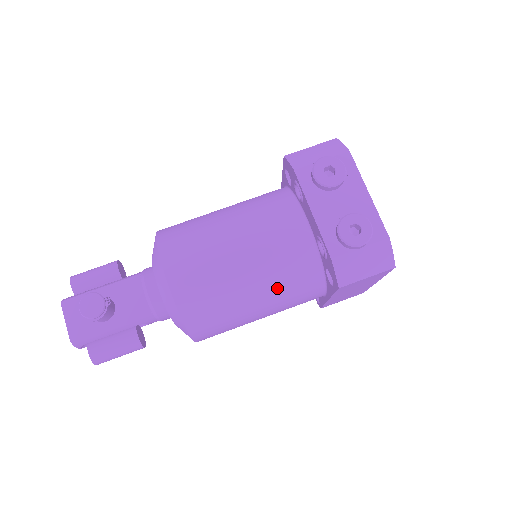
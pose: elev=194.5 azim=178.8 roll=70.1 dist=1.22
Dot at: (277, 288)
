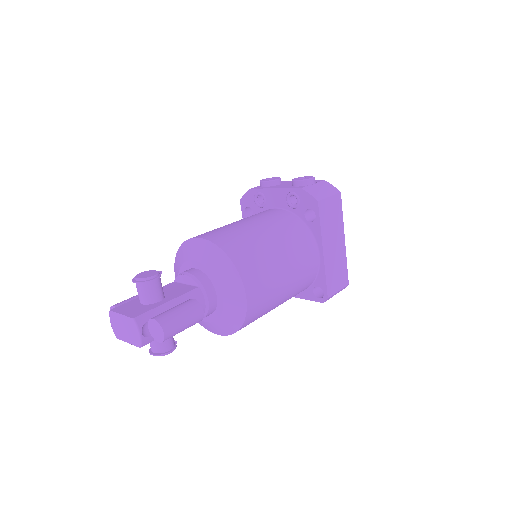
Dot at: (282, 234)
